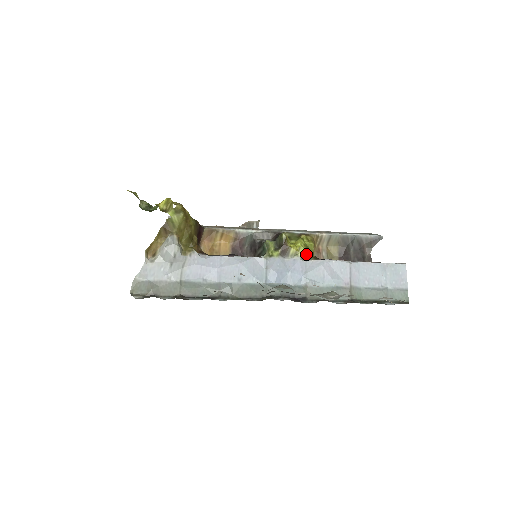
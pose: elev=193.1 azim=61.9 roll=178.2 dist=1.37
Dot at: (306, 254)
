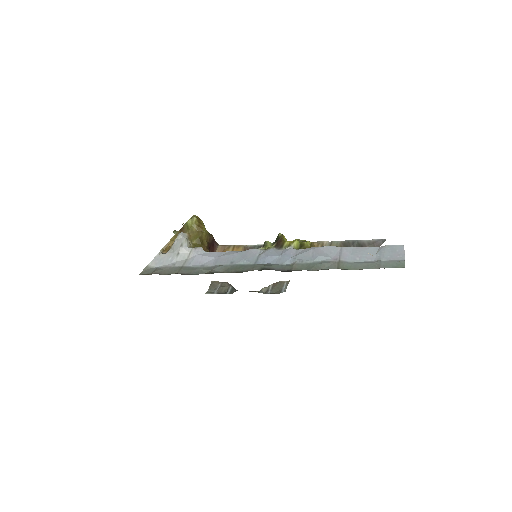
Dot at: (300, 247)
